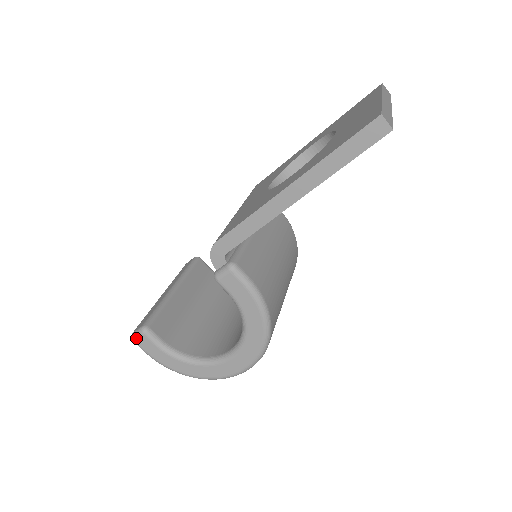
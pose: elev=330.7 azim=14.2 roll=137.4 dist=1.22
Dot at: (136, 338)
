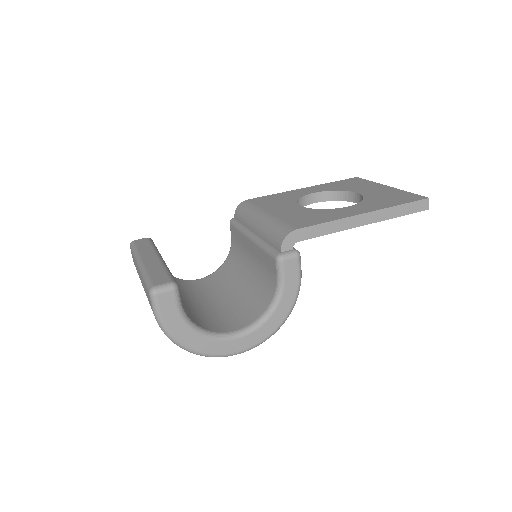
Dot at: (161, 292)
